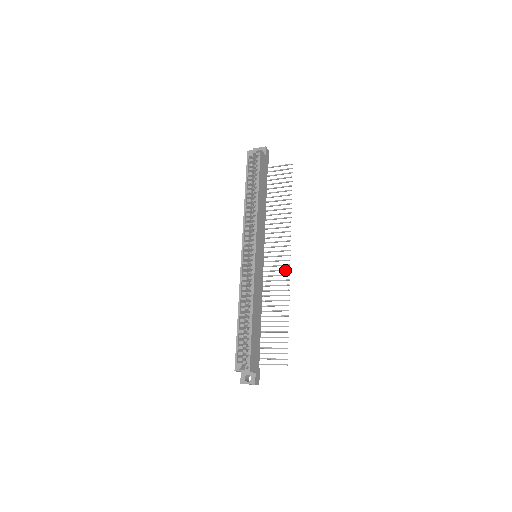
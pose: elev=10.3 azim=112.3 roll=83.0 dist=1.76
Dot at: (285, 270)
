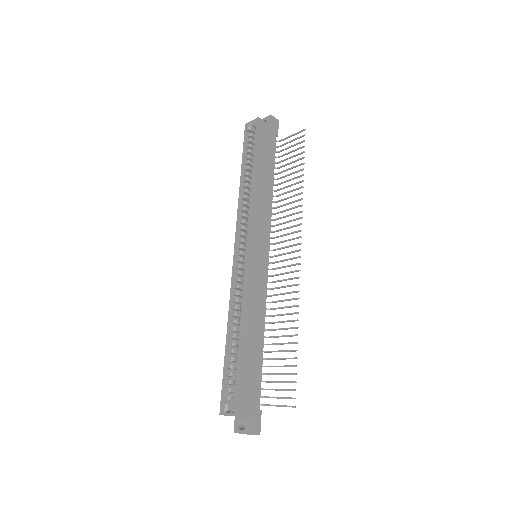
Dot at: (294, 271)
